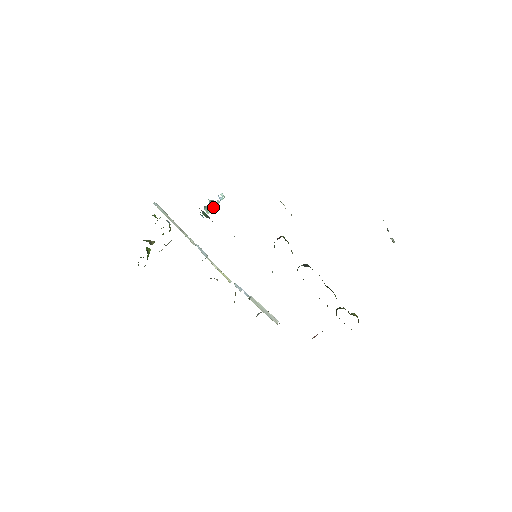
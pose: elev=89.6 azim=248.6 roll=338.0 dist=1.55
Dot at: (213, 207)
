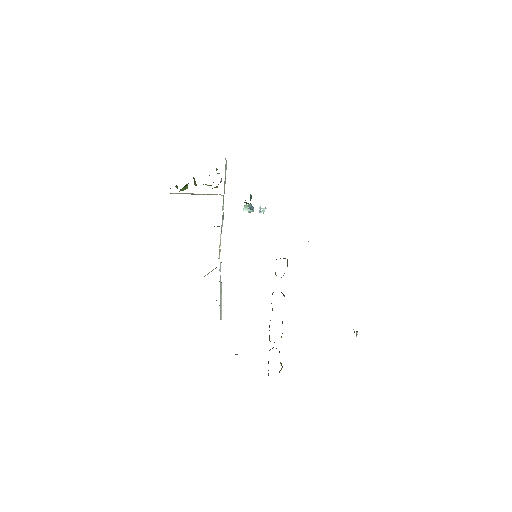
Dot at: occluded
